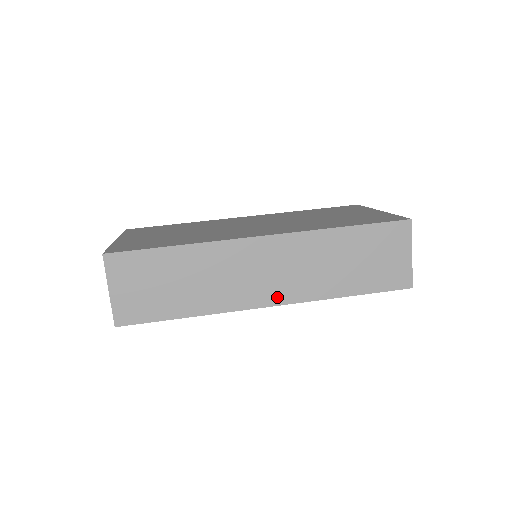
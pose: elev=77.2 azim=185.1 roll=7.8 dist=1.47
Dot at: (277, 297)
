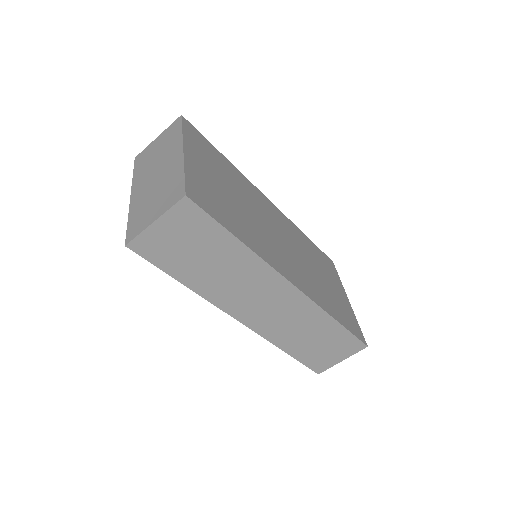
Dot at: (252, 321)
